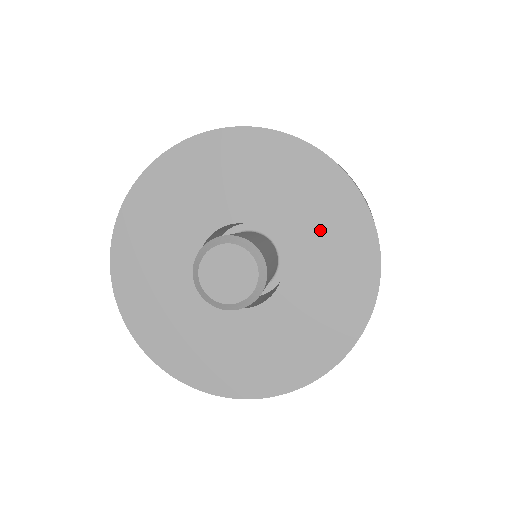
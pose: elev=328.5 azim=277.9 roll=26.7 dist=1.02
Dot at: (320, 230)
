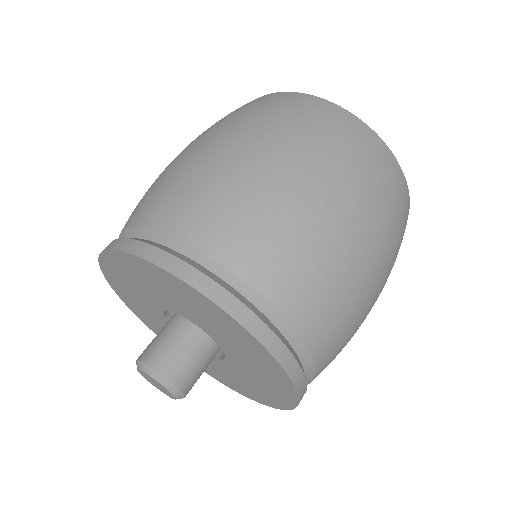
Dot at: (245, 354)
